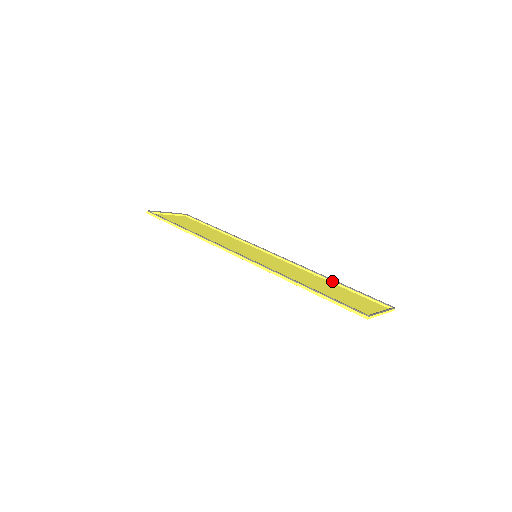
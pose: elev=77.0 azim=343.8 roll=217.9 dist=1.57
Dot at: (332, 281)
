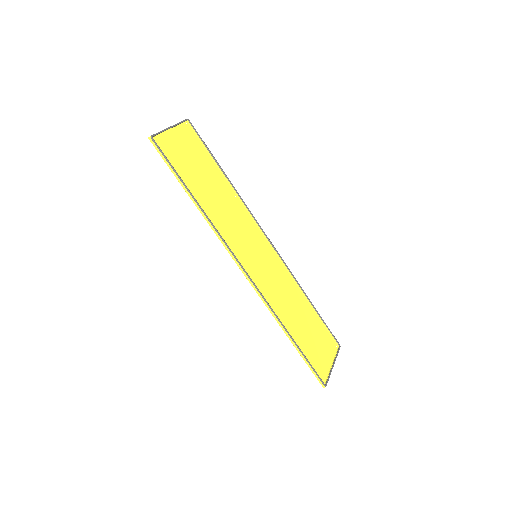
Dot at: (307, 298)
